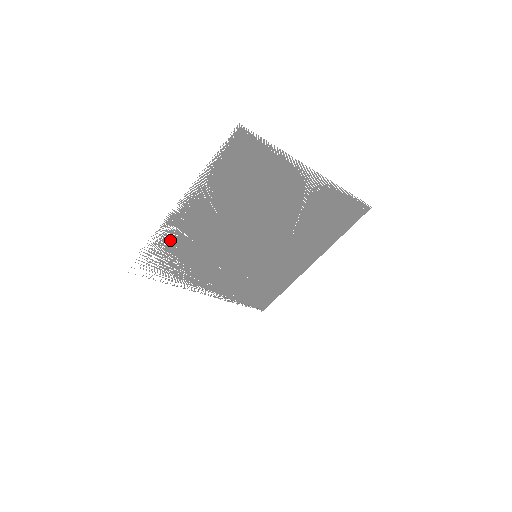
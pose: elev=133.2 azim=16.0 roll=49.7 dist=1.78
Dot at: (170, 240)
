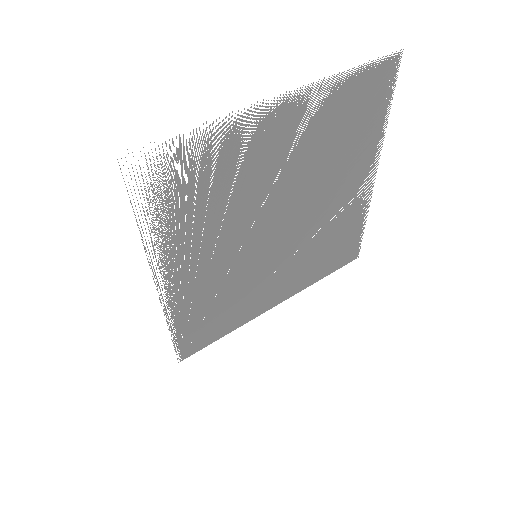
Dot at: (222, 148)
